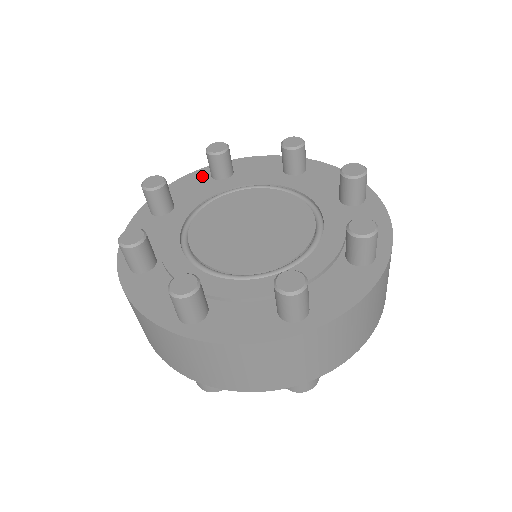
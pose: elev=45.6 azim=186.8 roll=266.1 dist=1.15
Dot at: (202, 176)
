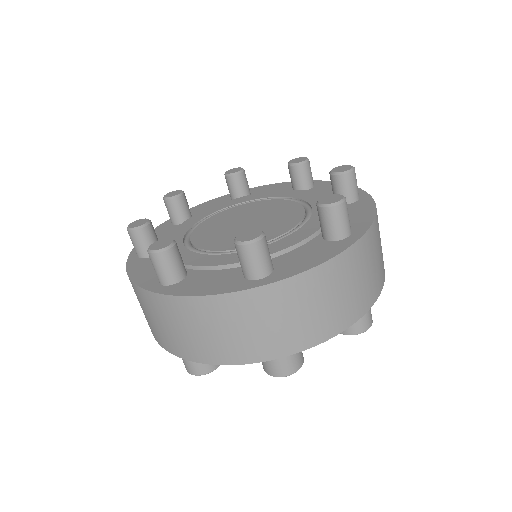
Dot at: (291, 185)
